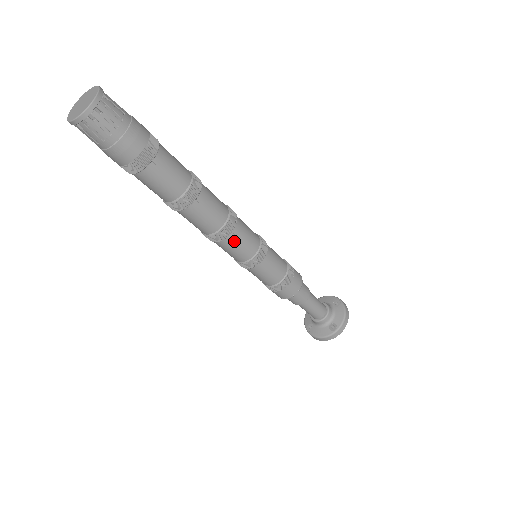
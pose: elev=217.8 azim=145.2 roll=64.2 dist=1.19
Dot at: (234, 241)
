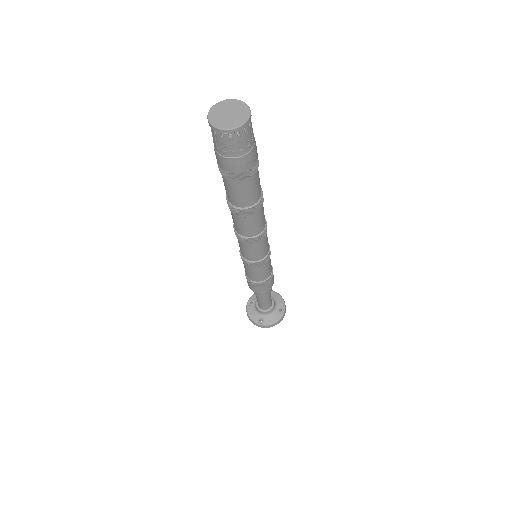
Dot at: (247, 247)
